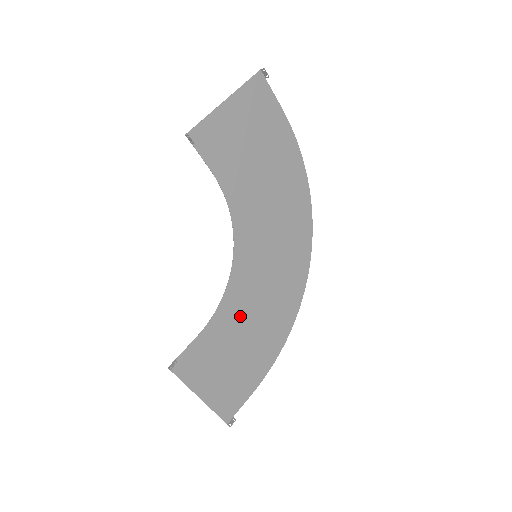
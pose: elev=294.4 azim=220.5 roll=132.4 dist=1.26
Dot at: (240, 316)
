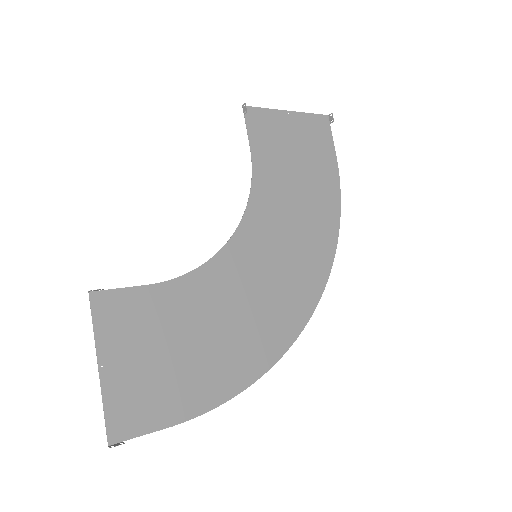
Dot at: (206, 306)
